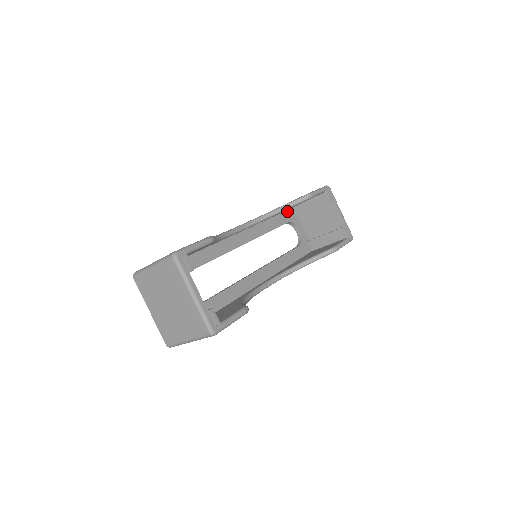
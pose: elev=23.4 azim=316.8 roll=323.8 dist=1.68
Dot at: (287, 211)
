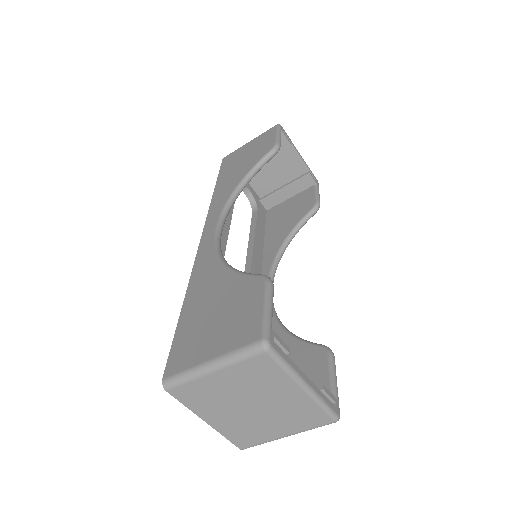
Dot at: occluded
